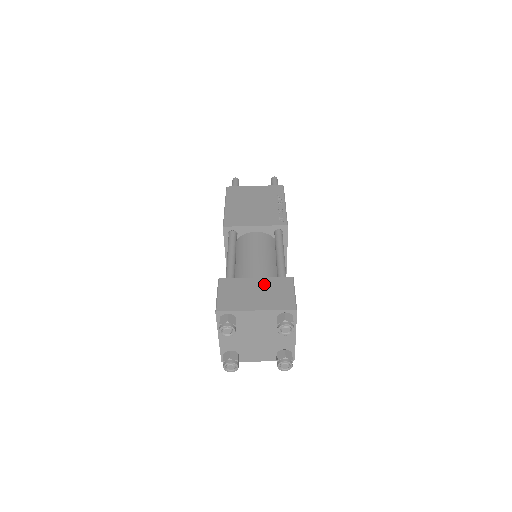
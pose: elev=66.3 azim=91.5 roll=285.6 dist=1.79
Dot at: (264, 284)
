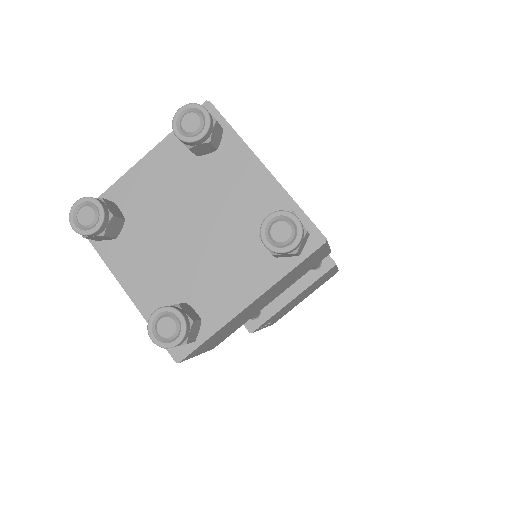
Dot at: occluded
